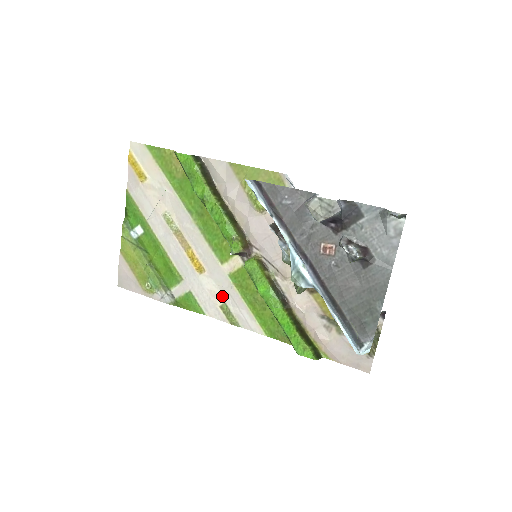
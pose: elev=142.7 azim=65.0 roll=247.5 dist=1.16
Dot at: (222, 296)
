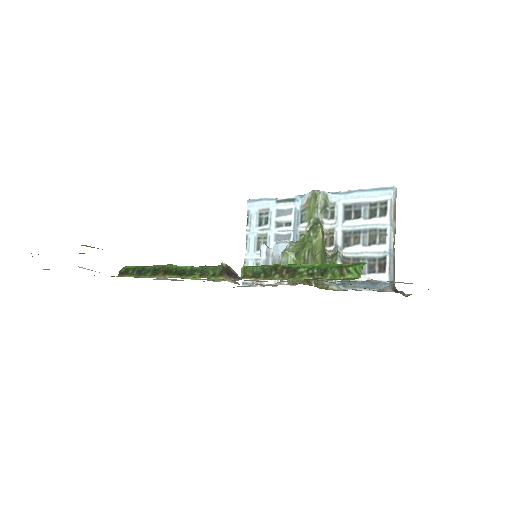
Dot at: occluded
